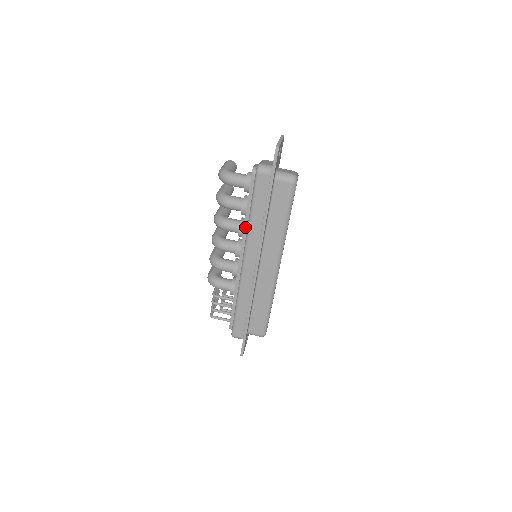
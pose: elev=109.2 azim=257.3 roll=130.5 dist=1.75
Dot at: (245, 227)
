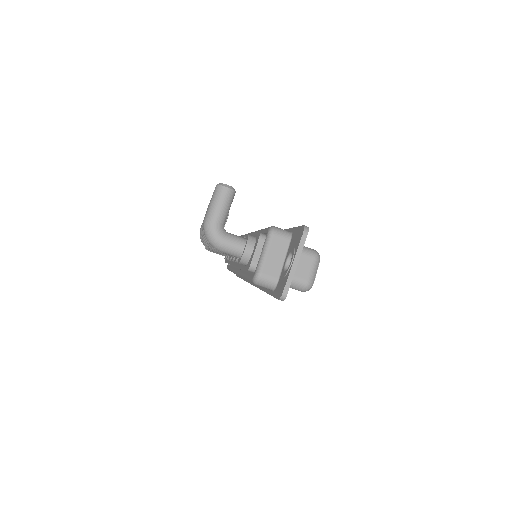
Dot at: occluded
